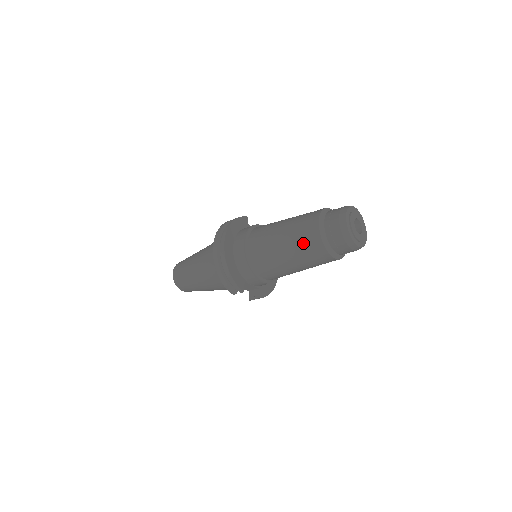
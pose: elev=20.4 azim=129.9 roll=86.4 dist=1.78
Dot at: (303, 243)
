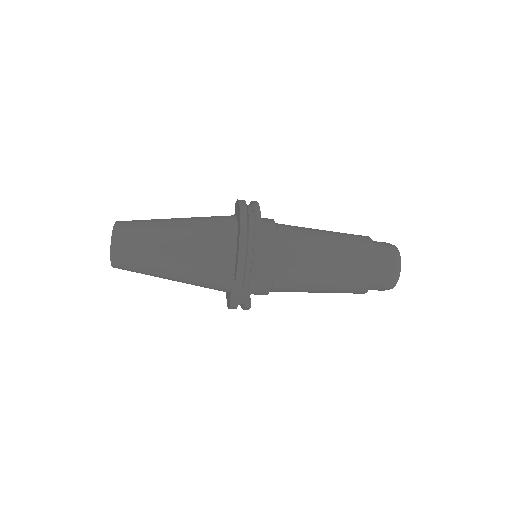
Dot at: (354, 259)
